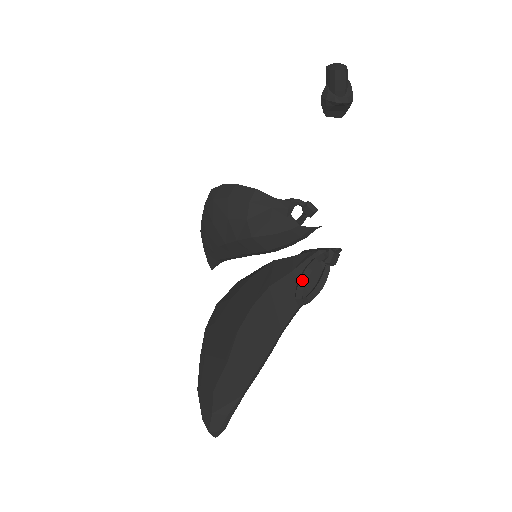
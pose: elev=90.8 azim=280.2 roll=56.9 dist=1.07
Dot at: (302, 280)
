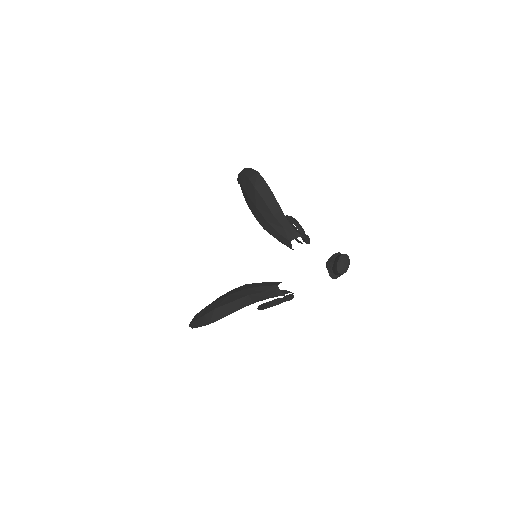
Dot at: (264, 308)
